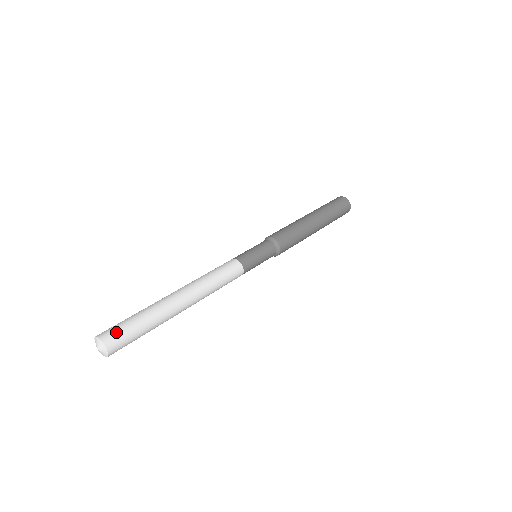
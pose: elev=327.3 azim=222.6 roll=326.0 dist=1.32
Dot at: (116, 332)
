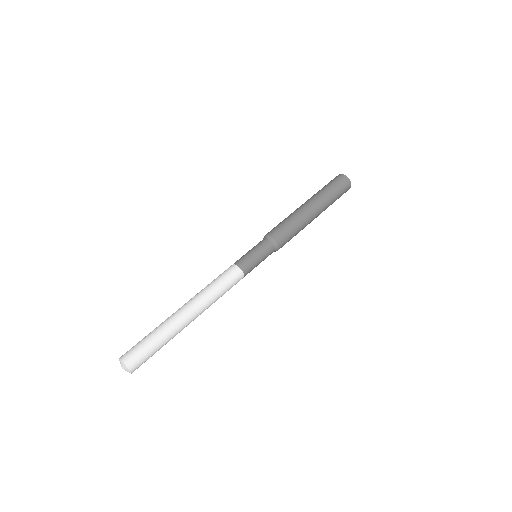
Dot at: (136, 355)
